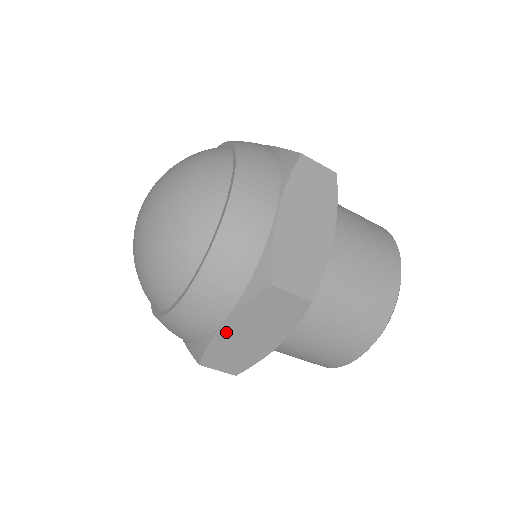
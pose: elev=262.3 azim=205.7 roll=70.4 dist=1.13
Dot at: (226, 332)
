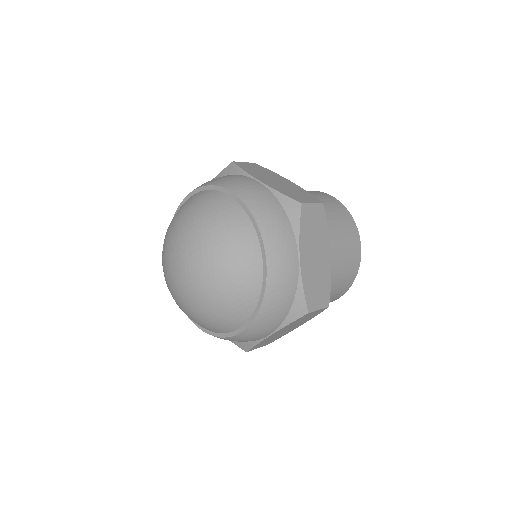
Dot at: (304, 265)
